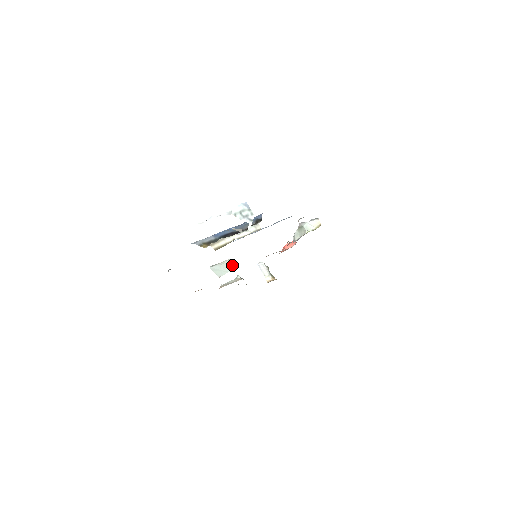
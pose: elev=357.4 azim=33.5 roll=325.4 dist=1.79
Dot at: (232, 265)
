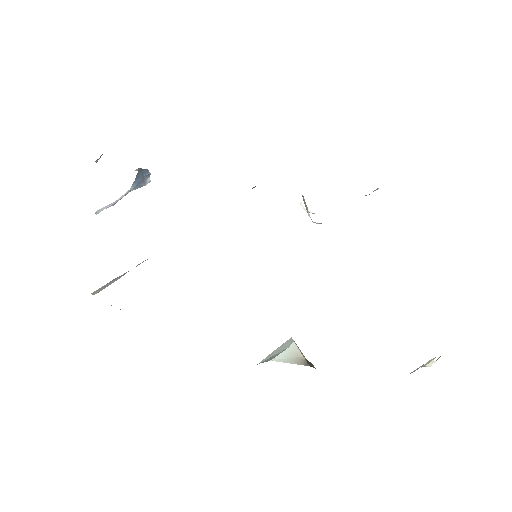
Dot at: (290, 340)
